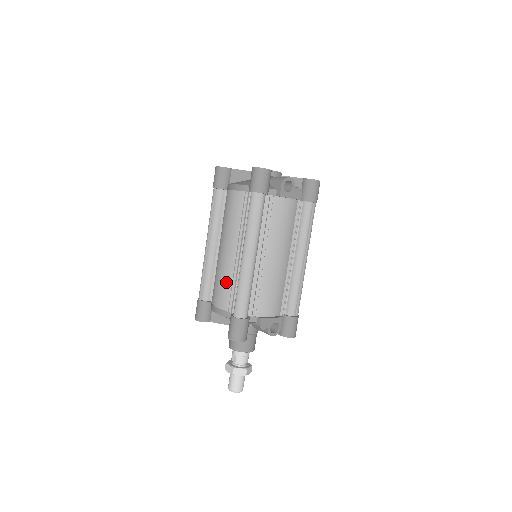
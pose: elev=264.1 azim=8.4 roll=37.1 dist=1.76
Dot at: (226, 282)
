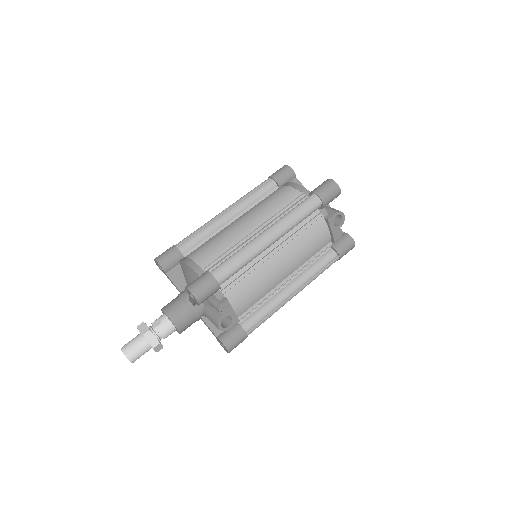
Dot at: (223, 245)
